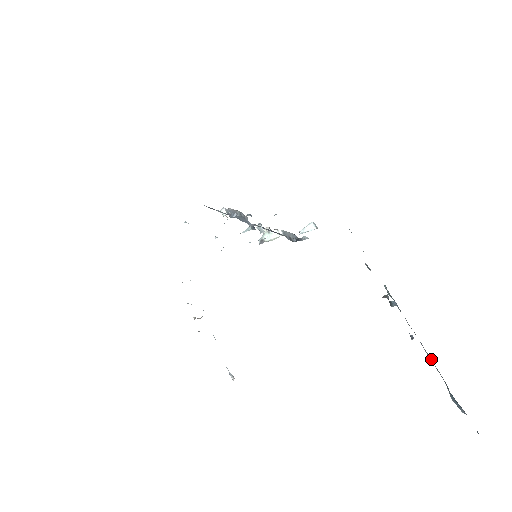
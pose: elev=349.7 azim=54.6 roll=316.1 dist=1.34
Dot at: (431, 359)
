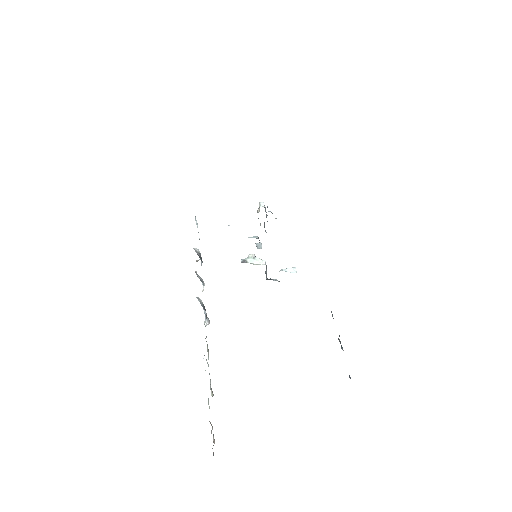
Dot at: occluded
